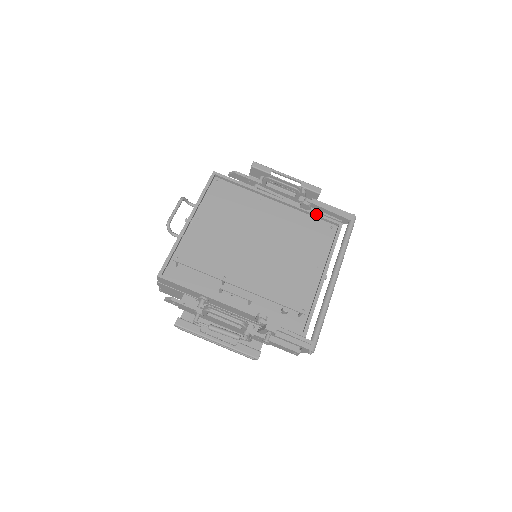
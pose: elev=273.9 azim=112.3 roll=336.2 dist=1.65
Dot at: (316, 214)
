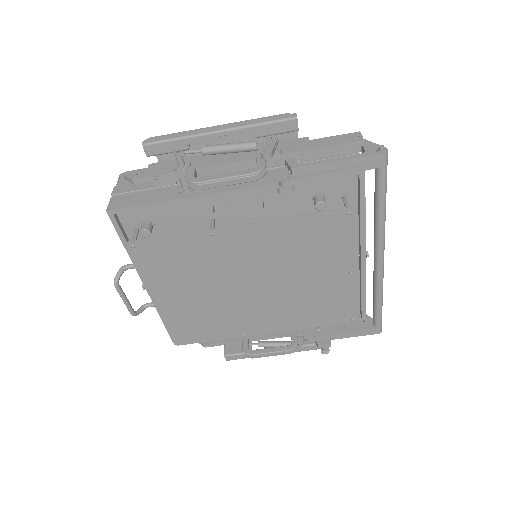
Dot at: (311, 181)
